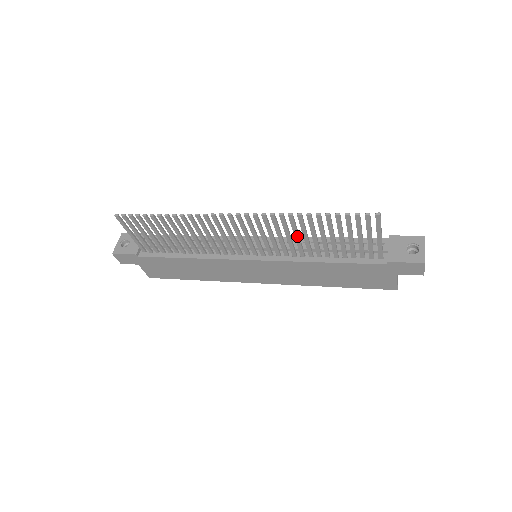
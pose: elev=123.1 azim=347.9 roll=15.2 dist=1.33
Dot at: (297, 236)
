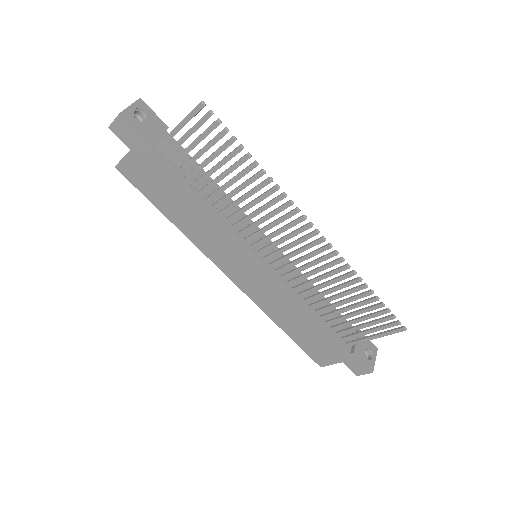
Dot at: (327, 285)
